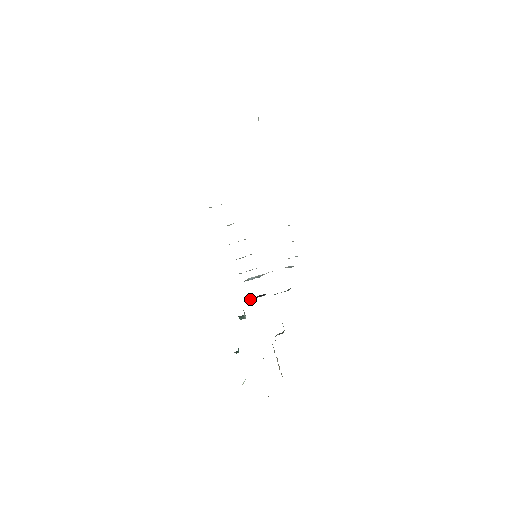
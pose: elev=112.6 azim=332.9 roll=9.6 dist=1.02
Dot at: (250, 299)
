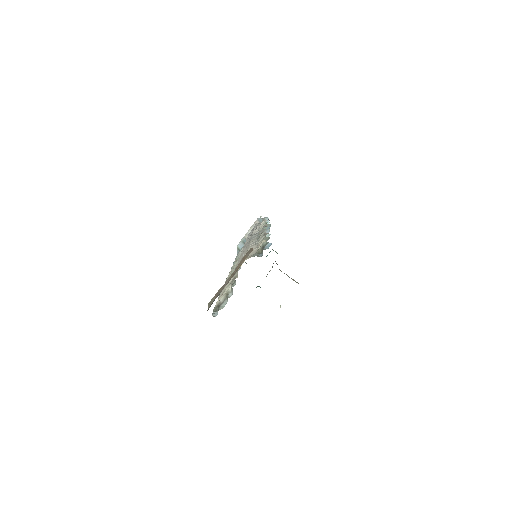
Dot at: occluded
